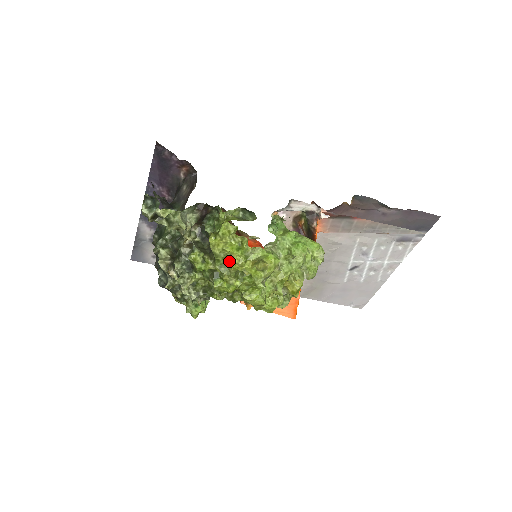
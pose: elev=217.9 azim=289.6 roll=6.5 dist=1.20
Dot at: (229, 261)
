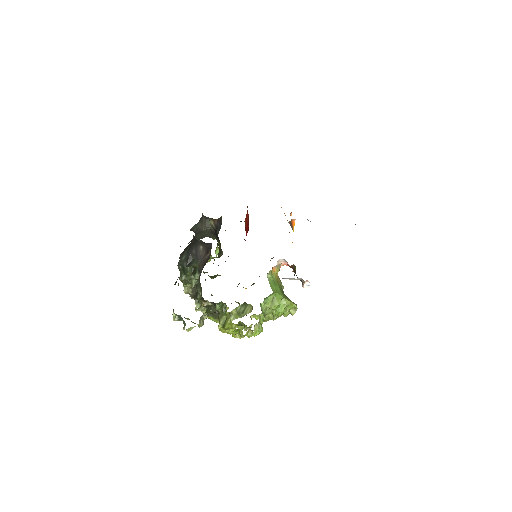
Dot at: occluded
